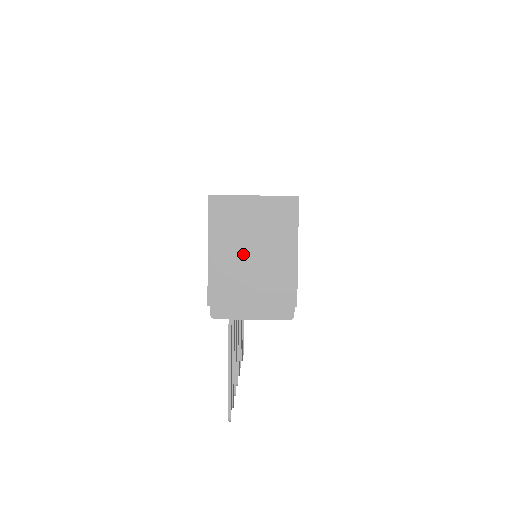
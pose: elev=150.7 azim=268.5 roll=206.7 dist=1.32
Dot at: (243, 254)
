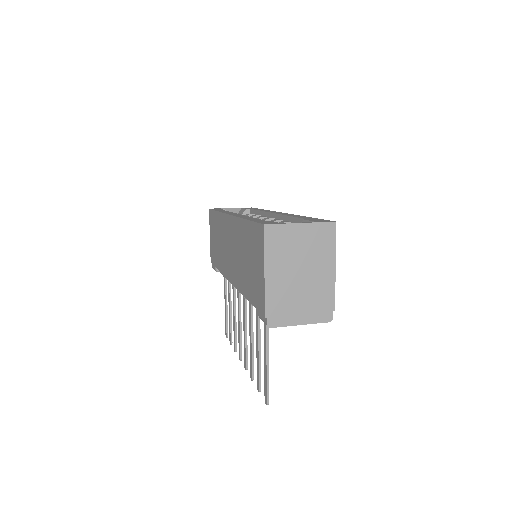
Dot at: (293, 272)
